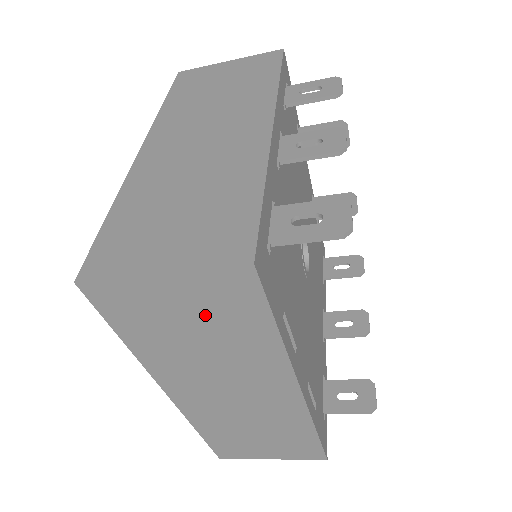
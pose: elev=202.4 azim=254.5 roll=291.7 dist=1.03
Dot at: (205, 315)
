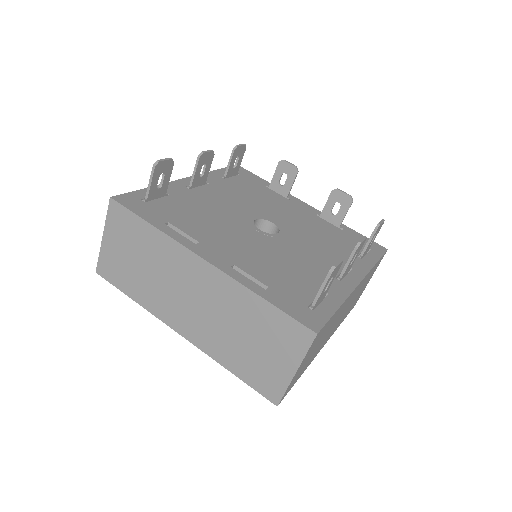
Dot at: (129, 245)
